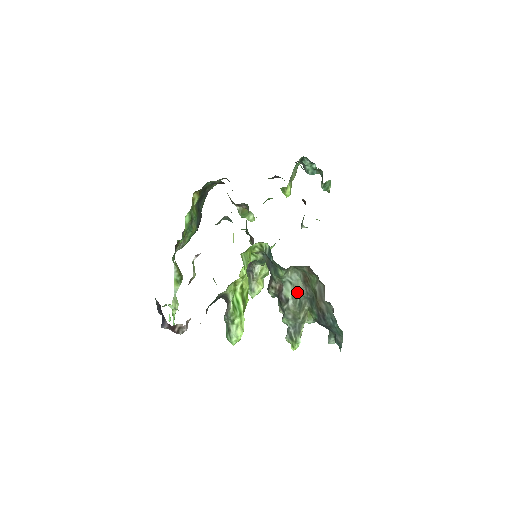
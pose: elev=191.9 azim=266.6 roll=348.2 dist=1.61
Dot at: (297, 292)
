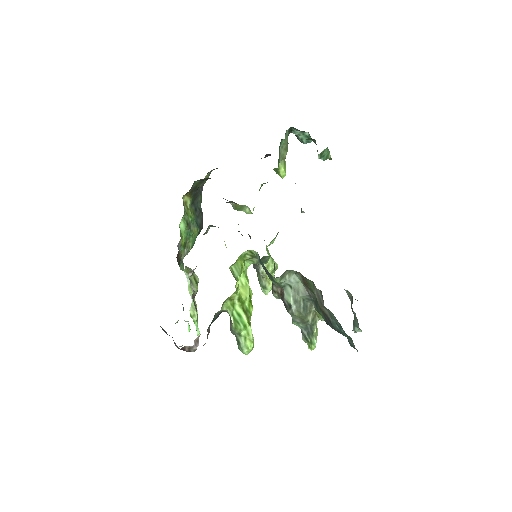
Dot at: (299, 296)
